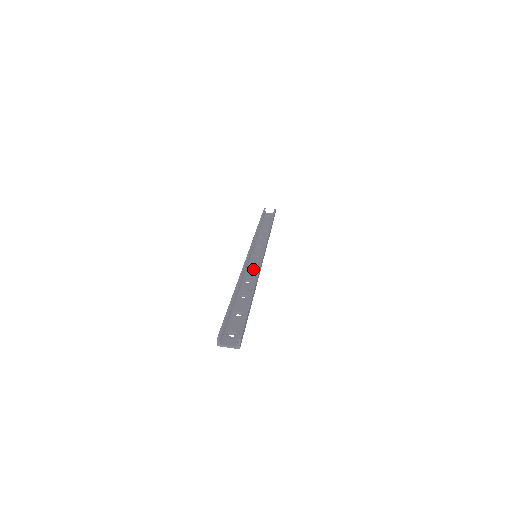
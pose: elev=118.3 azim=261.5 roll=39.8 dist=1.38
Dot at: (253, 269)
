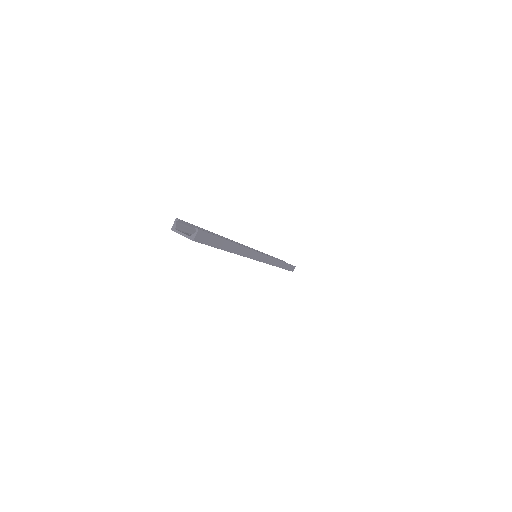
Dot at: occluded
